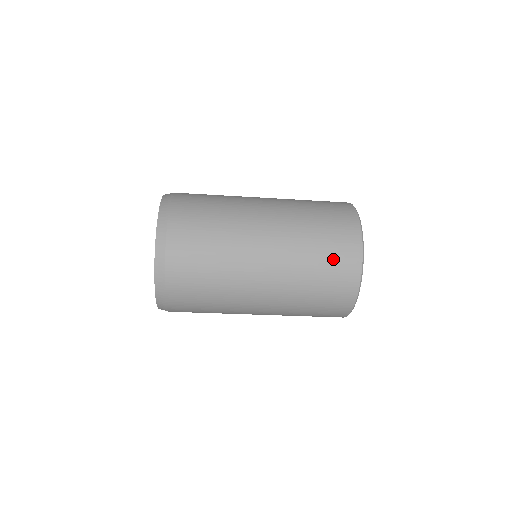
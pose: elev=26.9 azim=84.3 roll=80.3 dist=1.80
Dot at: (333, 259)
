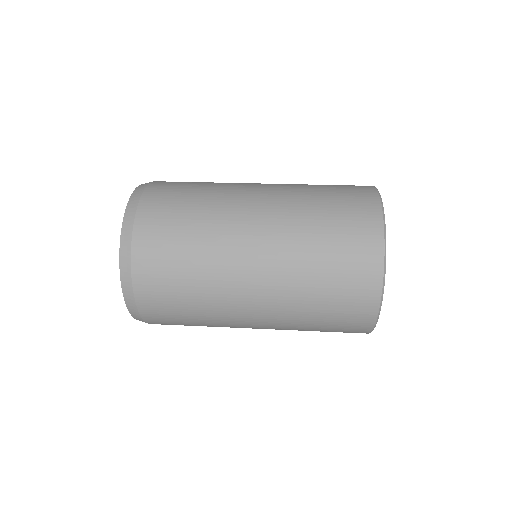
Dot at: occluded
